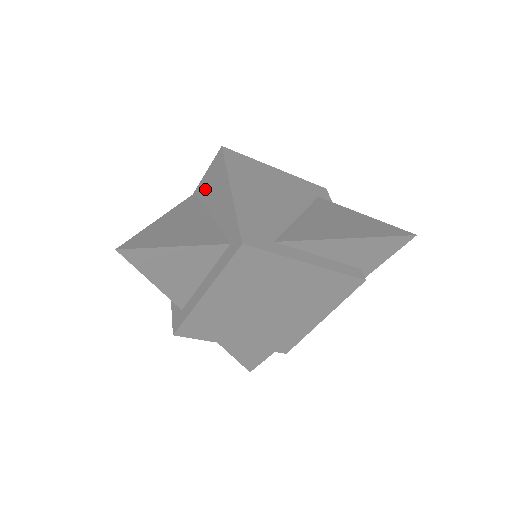
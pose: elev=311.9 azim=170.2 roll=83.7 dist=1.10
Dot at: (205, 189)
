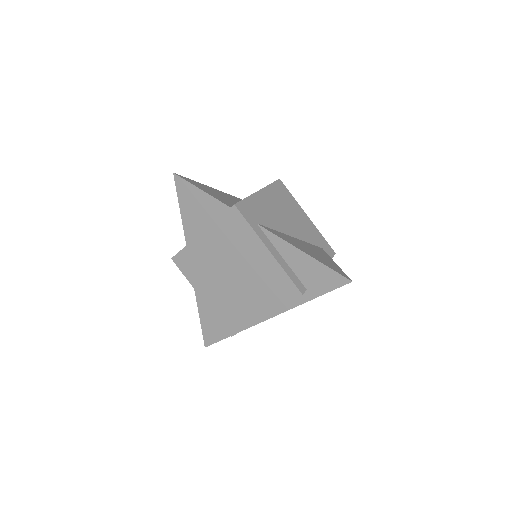
Dot at: occluded
